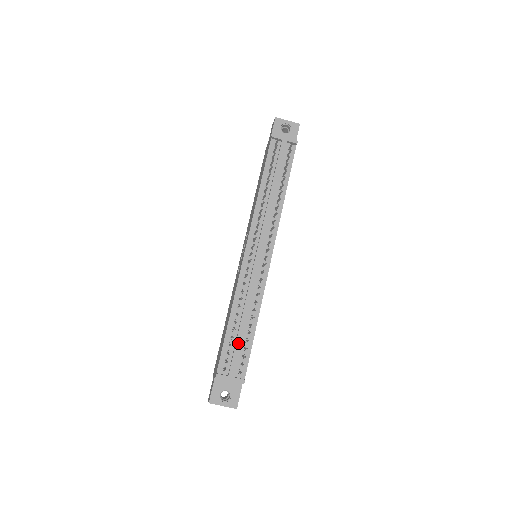
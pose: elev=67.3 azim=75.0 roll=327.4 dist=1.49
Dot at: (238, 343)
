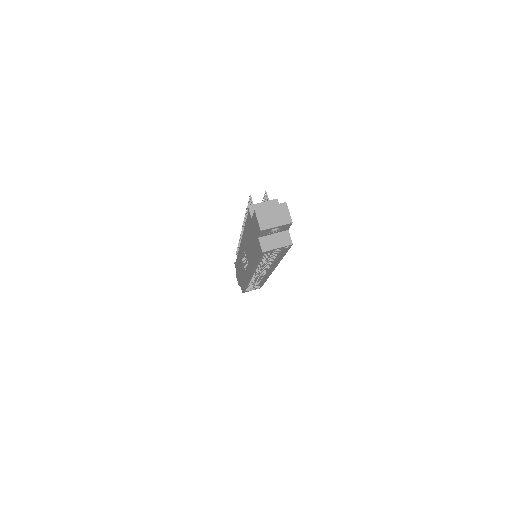
Dot at: occluded
